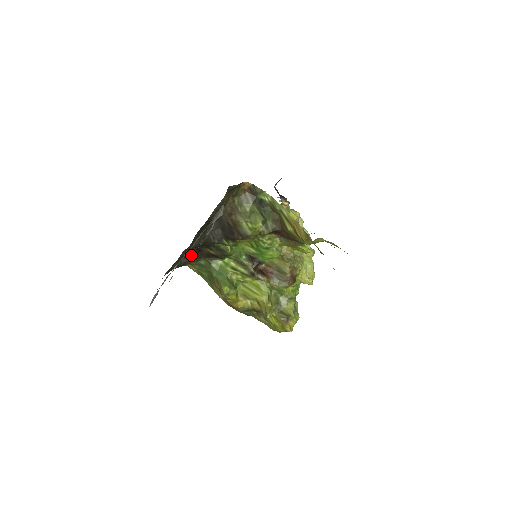
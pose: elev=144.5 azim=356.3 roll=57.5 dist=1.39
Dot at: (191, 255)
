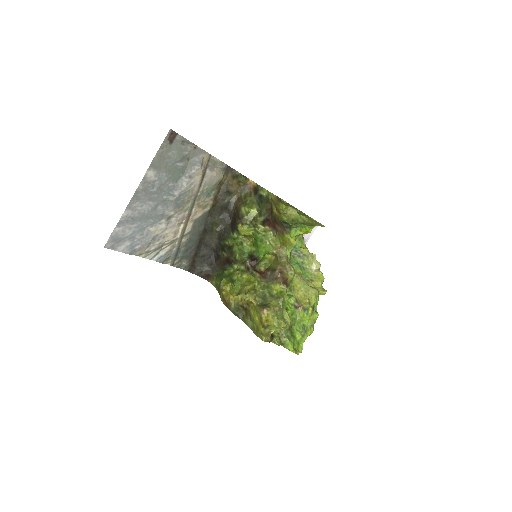
Dot at: (213, 264)
